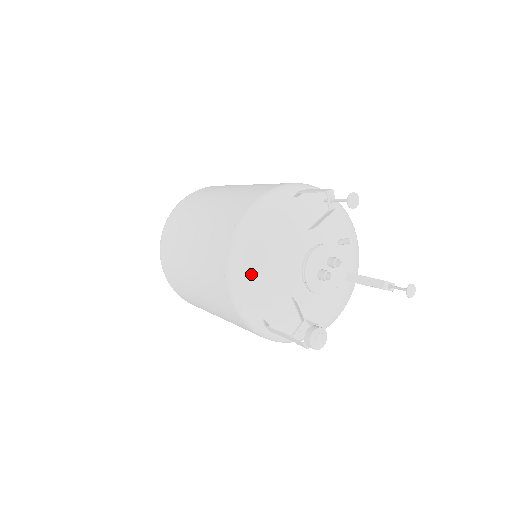
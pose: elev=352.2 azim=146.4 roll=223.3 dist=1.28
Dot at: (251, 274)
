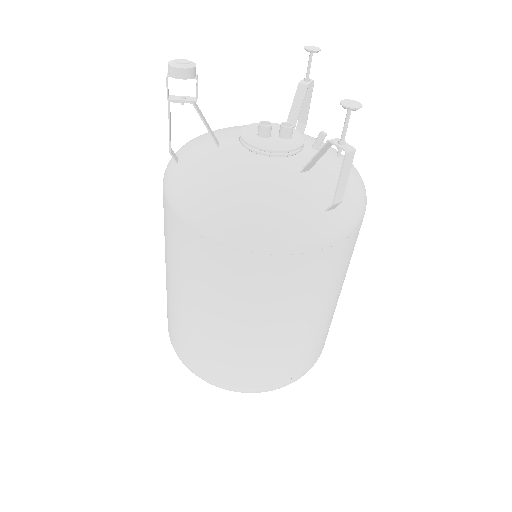
Dot at: (203, 134)
